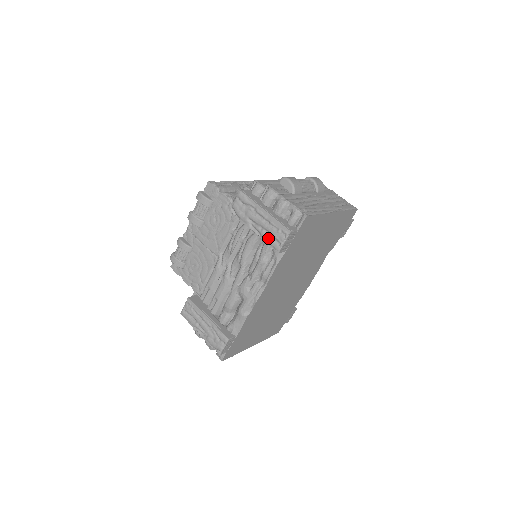
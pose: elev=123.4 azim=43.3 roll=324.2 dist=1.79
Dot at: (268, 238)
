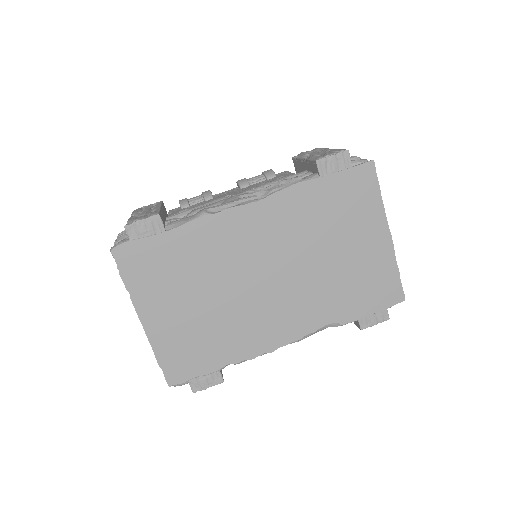
Dot at: (316, 156)
